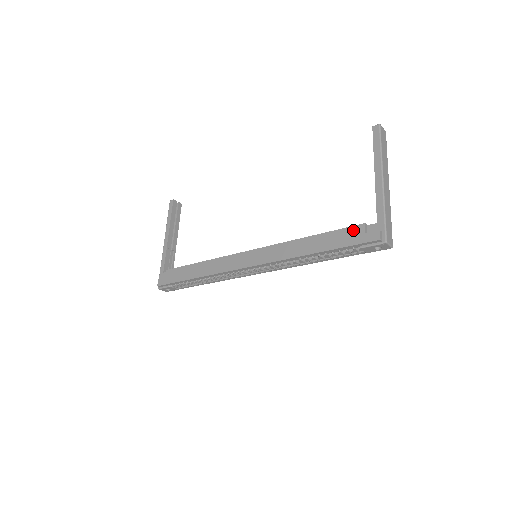
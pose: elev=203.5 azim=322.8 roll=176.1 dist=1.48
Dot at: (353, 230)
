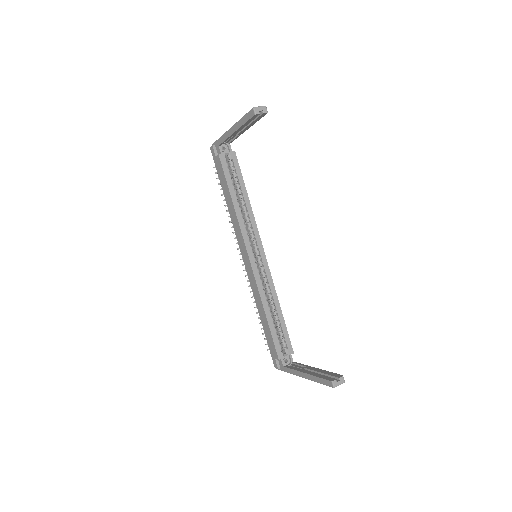
Dot at: (274, 351)
